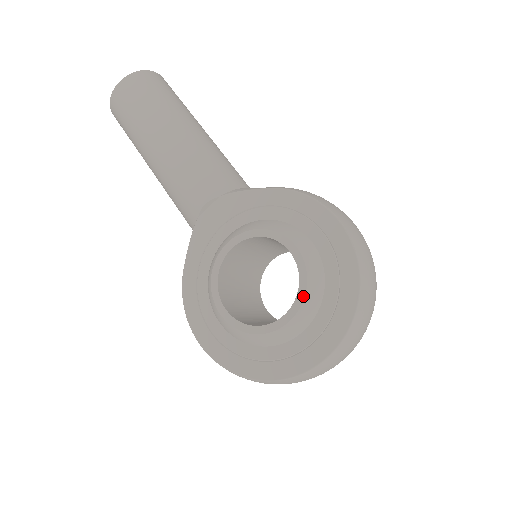
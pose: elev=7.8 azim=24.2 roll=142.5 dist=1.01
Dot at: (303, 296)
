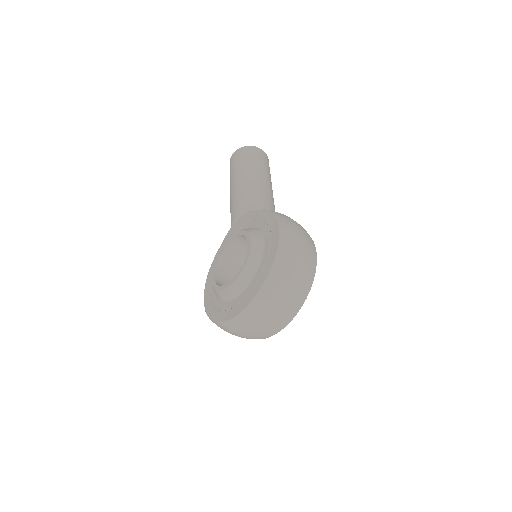
Dot at: (242, 269)
